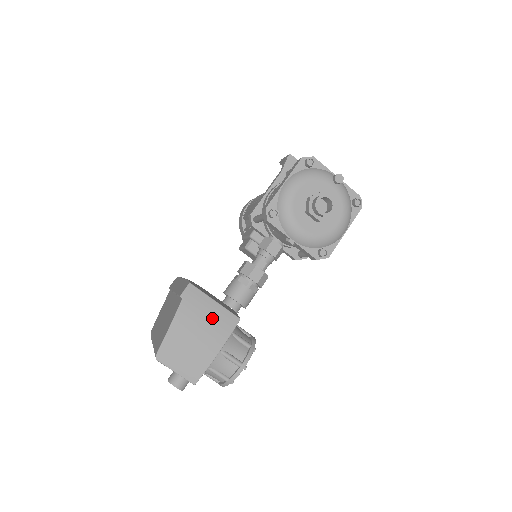
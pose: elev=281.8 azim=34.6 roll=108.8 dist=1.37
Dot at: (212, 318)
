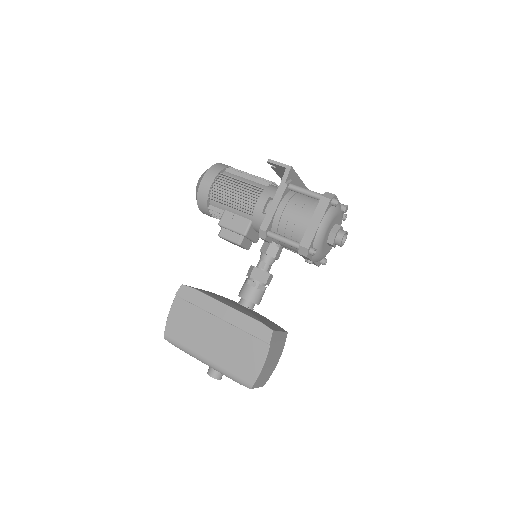
Dot at: (279, 344)
